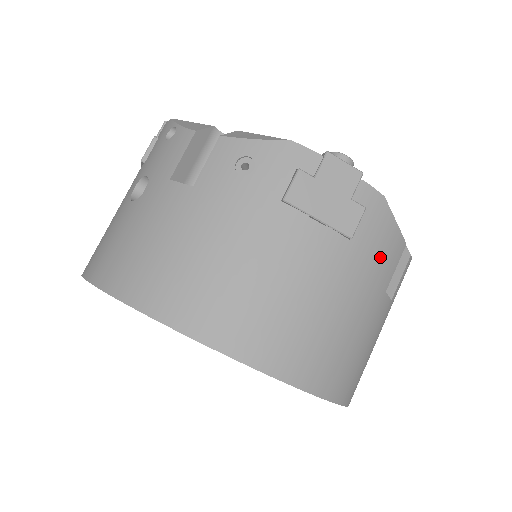
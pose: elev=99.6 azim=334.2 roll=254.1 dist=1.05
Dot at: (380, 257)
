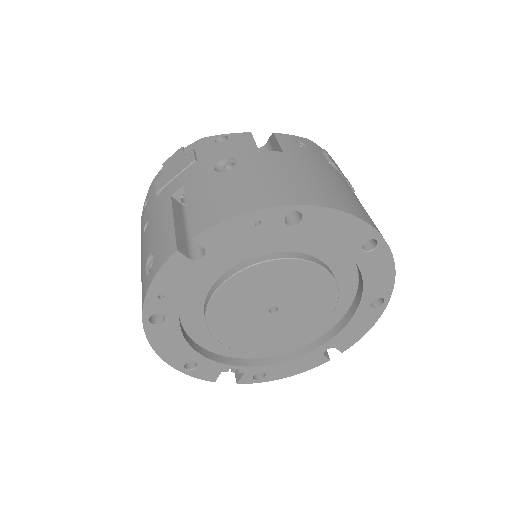
Dot at: occluded
